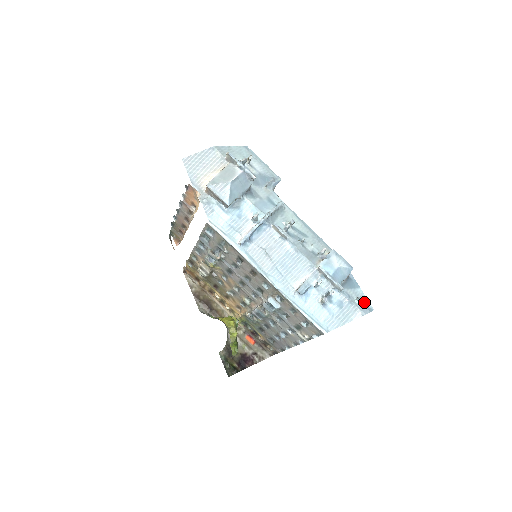
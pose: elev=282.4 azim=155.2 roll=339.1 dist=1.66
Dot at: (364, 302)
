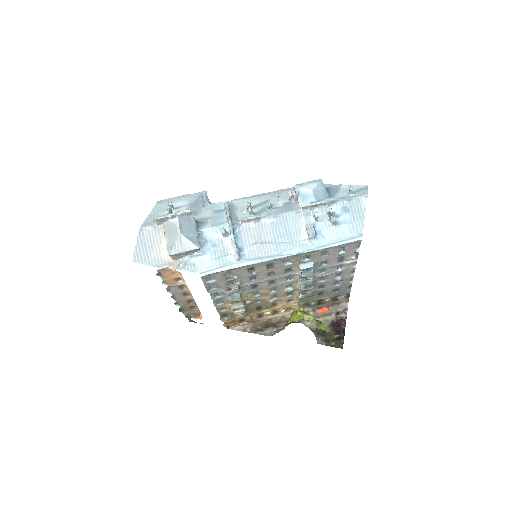
Dot at: (356, 189)
